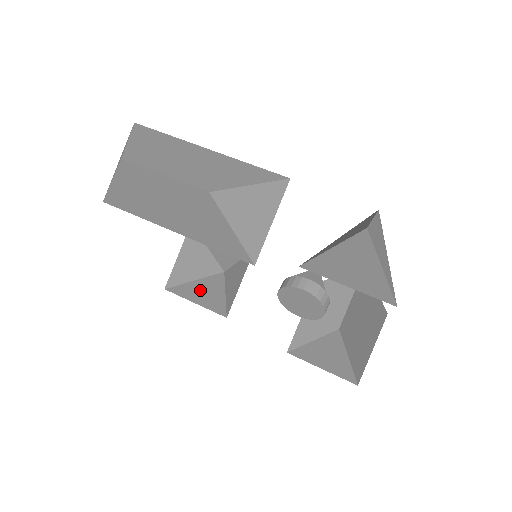
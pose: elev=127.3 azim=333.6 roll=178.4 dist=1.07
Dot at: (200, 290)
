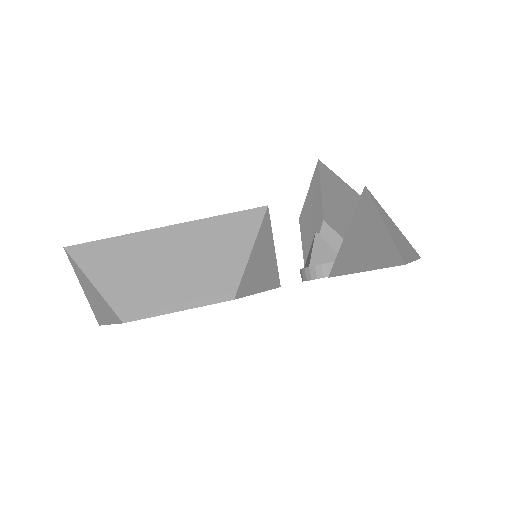
Dot at: occluded
